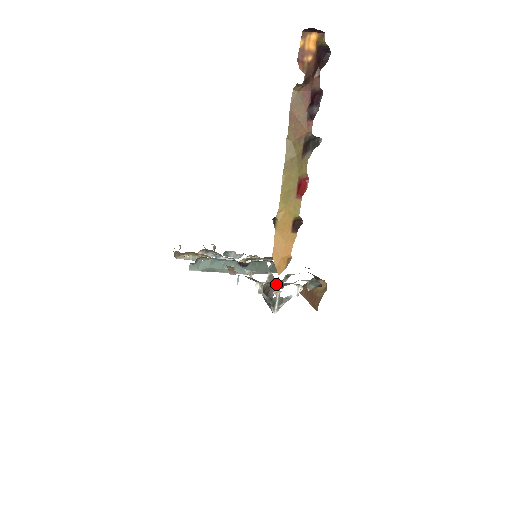
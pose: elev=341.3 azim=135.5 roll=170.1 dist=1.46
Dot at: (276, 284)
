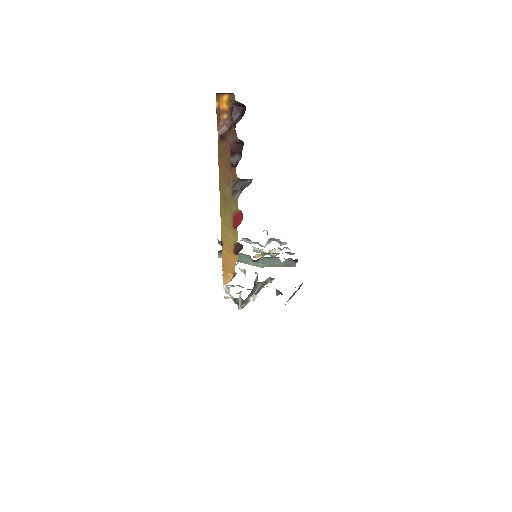
Dot at: occluded
